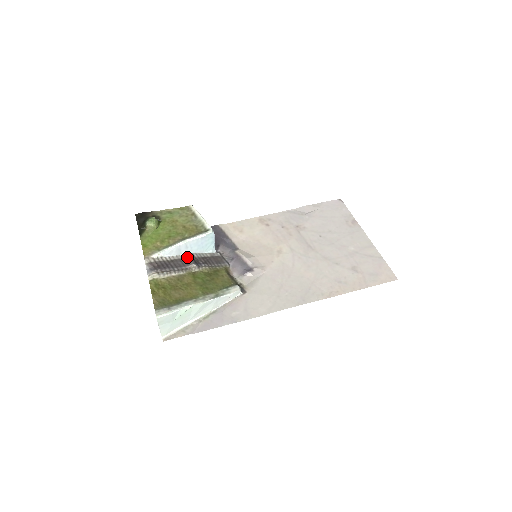
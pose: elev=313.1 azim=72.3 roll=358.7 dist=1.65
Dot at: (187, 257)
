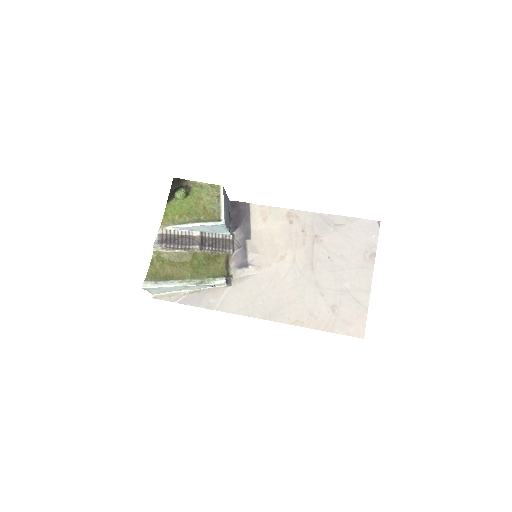
Dot at: (197, 236)
